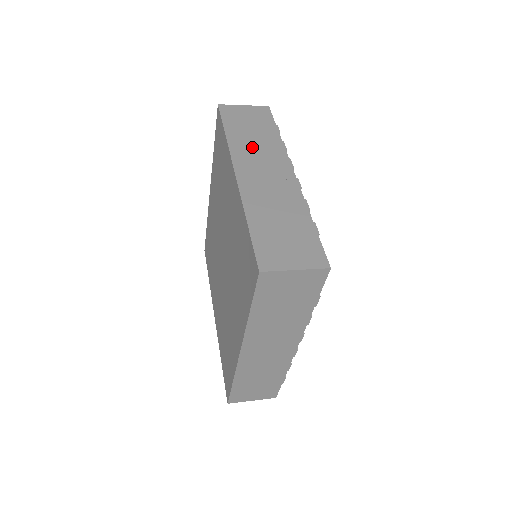
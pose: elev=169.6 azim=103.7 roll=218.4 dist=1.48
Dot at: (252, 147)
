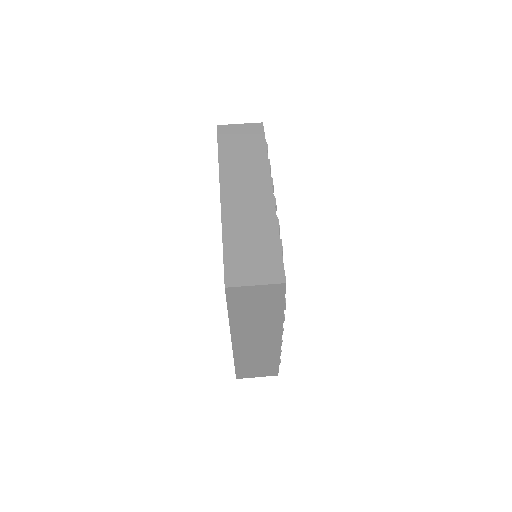
Dot at: (252, 325)
